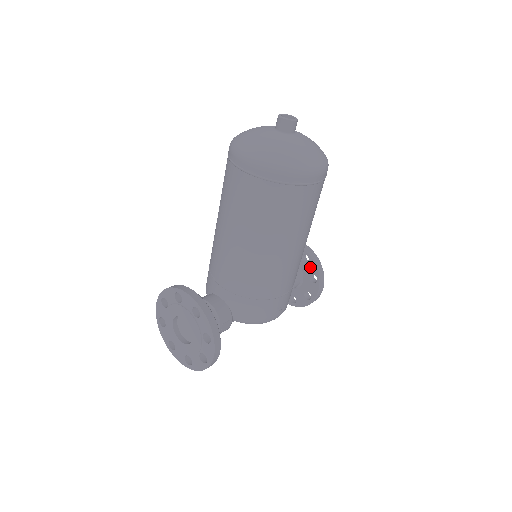
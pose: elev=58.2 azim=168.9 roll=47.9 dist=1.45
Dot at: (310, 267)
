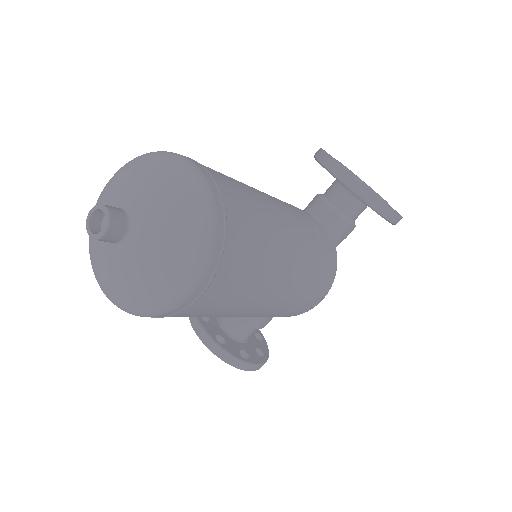
Dot at: occluded
